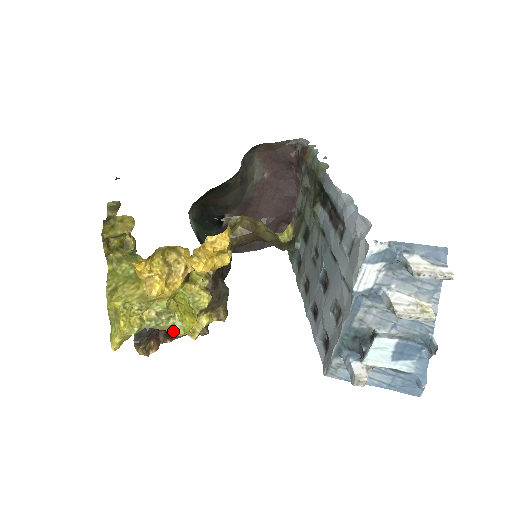
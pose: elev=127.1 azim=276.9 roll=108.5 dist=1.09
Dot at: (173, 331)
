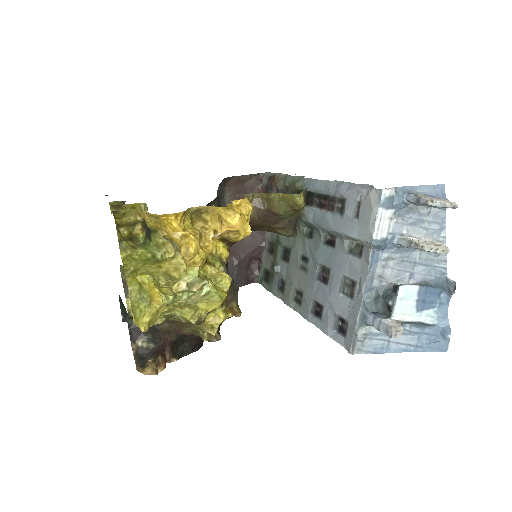
Dot at: (208, 300)
